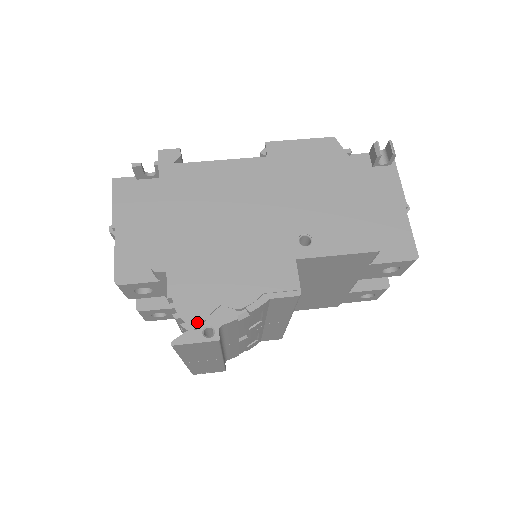
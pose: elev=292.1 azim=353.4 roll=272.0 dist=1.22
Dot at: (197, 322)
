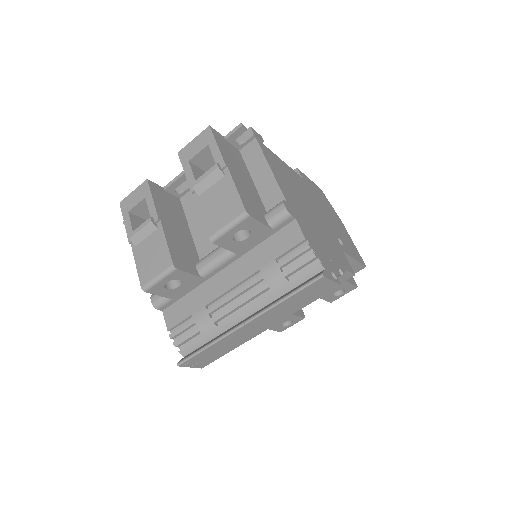
Dot at: (327, 266)
